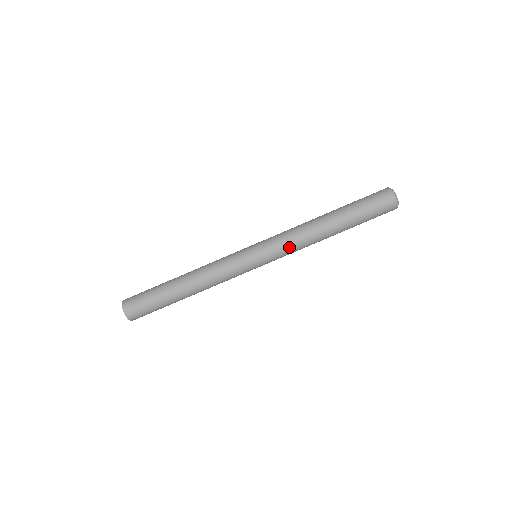
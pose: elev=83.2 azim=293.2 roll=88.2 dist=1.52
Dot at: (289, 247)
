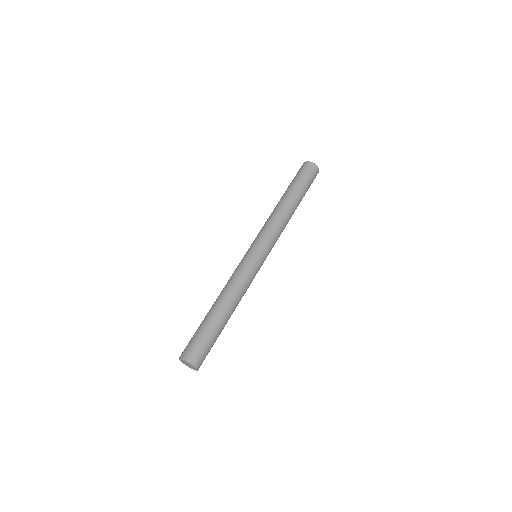
Dot at: (275, 232)
